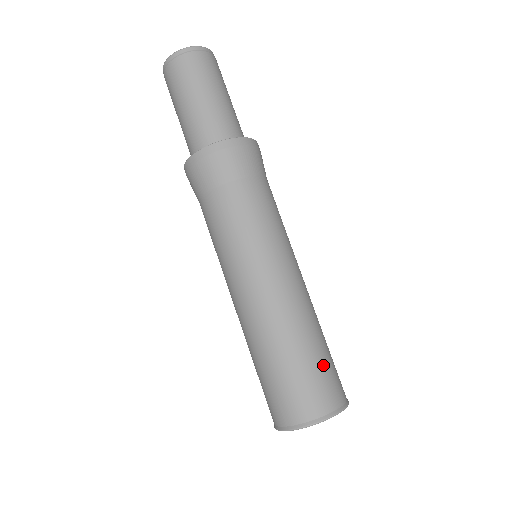
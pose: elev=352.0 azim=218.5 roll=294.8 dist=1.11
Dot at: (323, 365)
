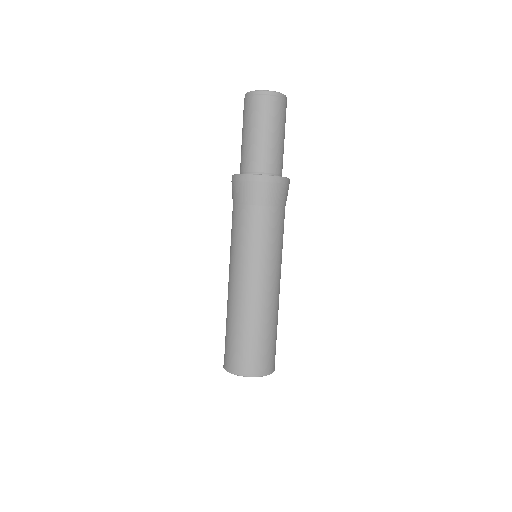
Dot at: (254, 345)
